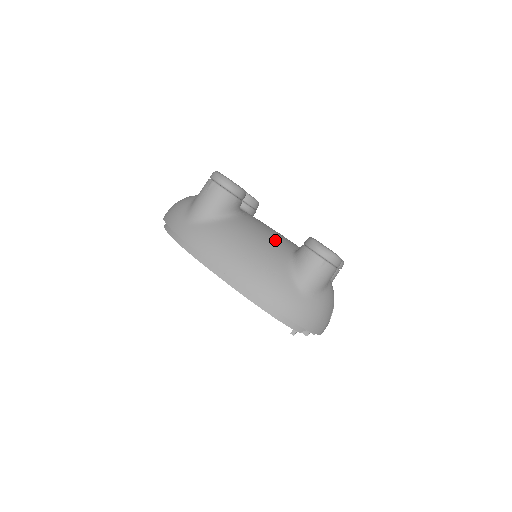
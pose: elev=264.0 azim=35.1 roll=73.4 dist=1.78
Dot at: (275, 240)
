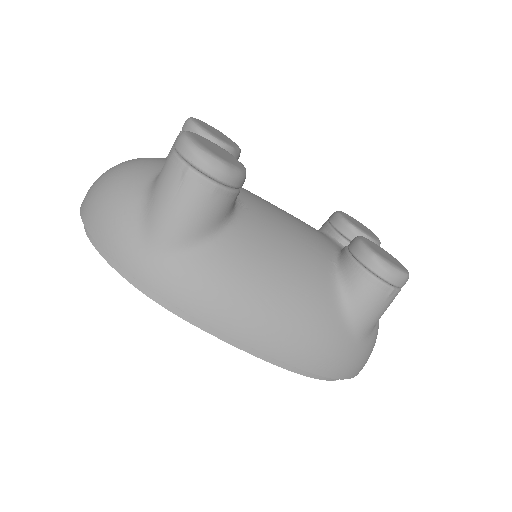
Dot at: (305, 253)
